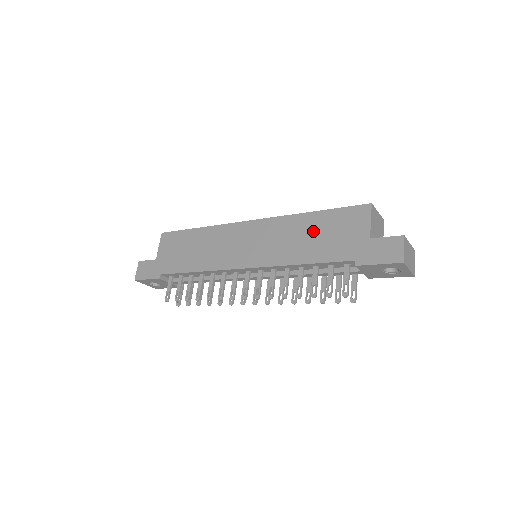
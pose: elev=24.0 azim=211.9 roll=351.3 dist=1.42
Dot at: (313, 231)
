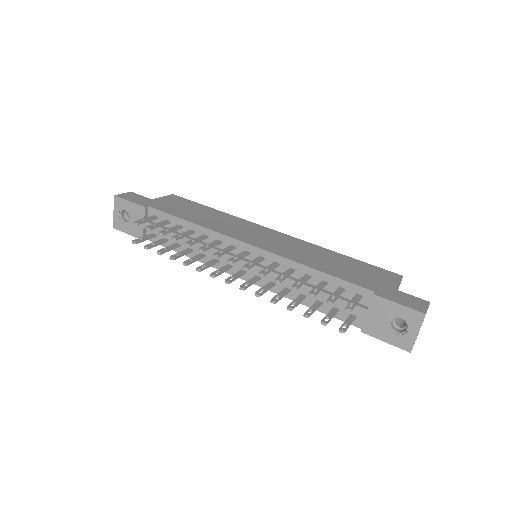
Dot at: (337, 261)
